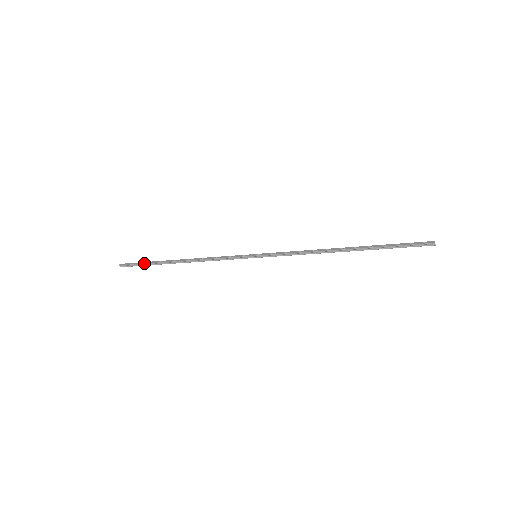
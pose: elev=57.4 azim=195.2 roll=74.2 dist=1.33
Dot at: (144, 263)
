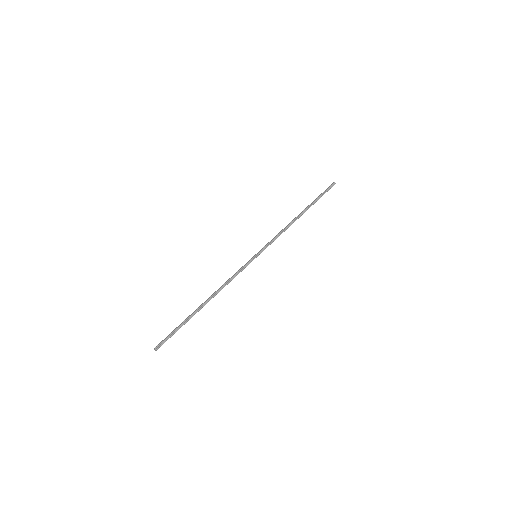
Dot at: (177, 327)
